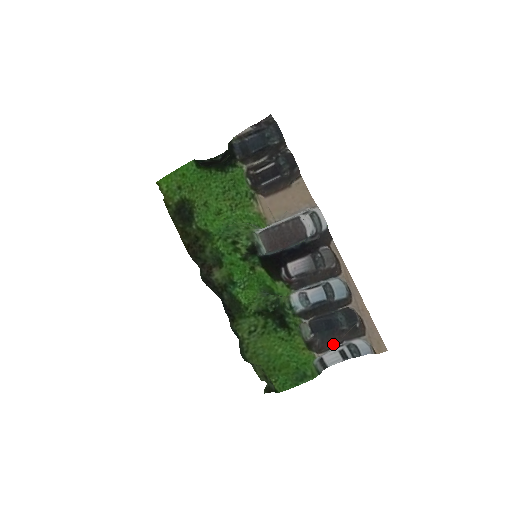
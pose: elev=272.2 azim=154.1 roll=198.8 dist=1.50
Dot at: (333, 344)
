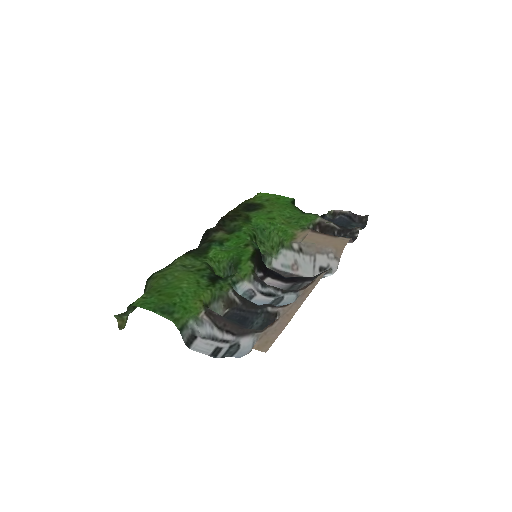
Dot at: (225, 325)
